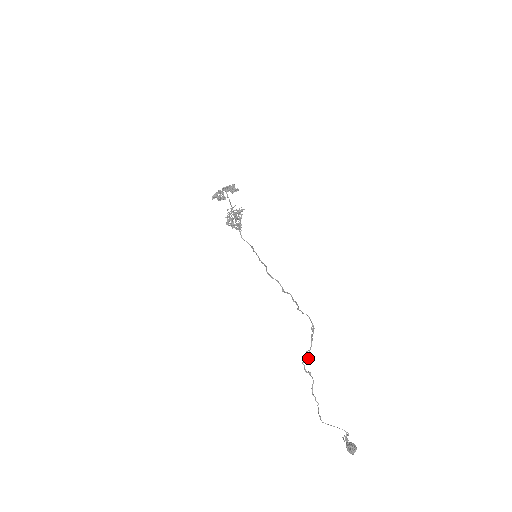
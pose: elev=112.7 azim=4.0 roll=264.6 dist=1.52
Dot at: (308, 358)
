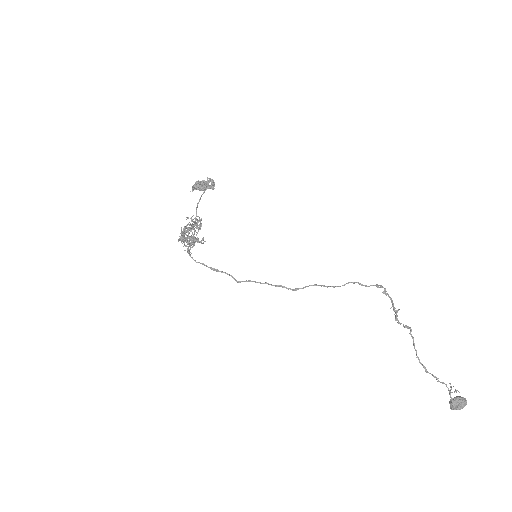
Dot at: (396, 313)
